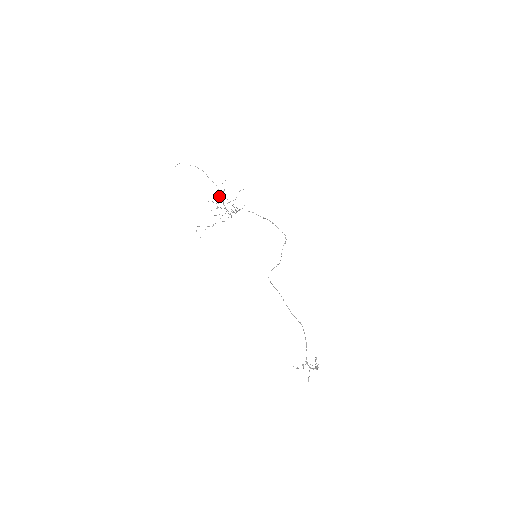
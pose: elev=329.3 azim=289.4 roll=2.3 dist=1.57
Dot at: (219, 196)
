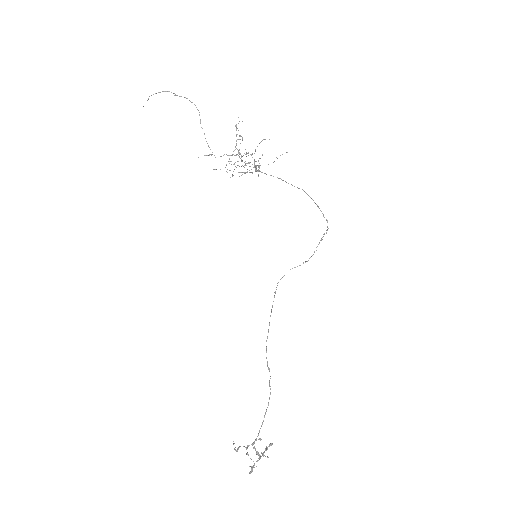
Dot at: occluded
